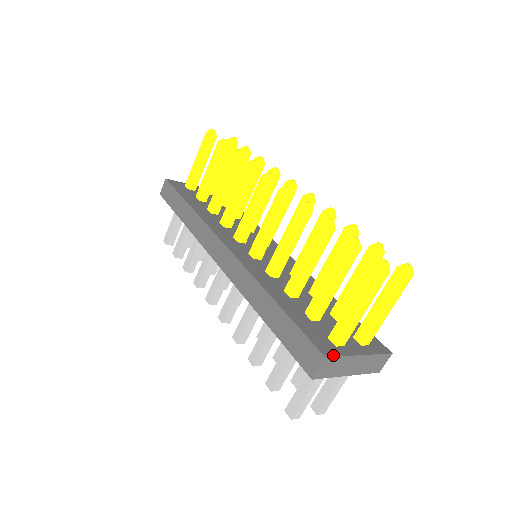
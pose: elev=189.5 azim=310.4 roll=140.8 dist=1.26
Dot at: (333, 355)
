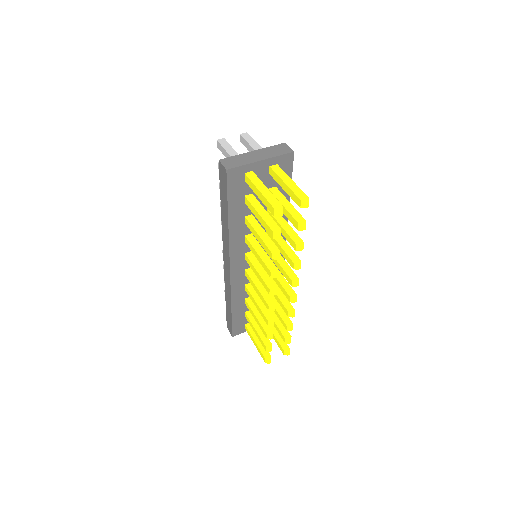
Dot at: (238, 334)
